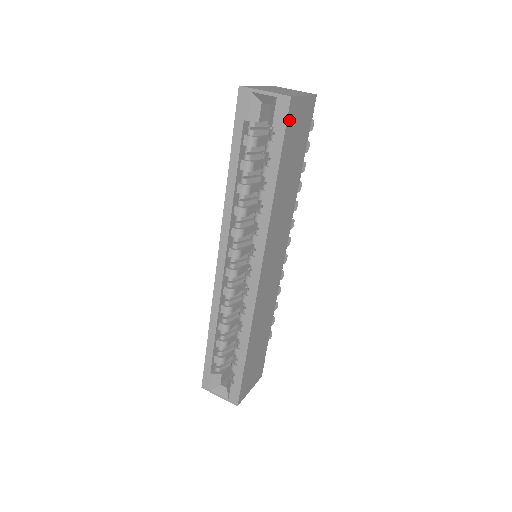
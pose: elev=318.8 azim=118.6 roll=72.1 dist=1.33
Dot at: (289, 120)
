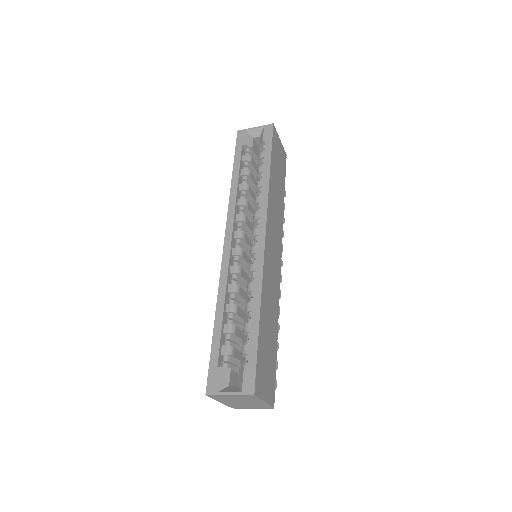
Dot at: (274, 138)
